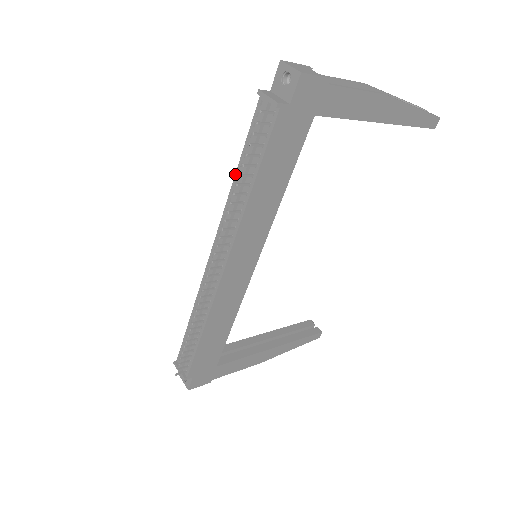
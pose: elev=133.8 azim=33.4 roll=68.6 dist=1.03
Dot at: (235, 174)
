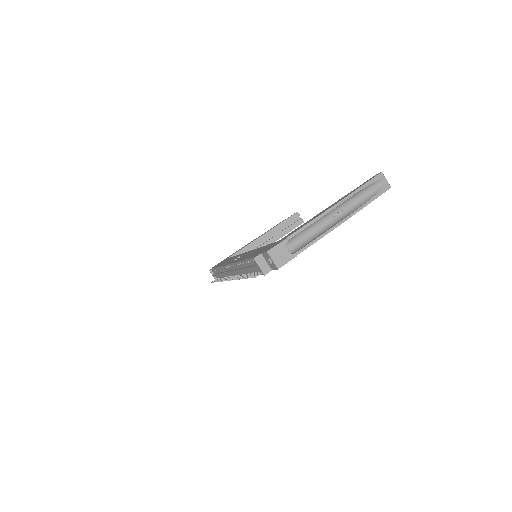
Dot at: (241, 261)
